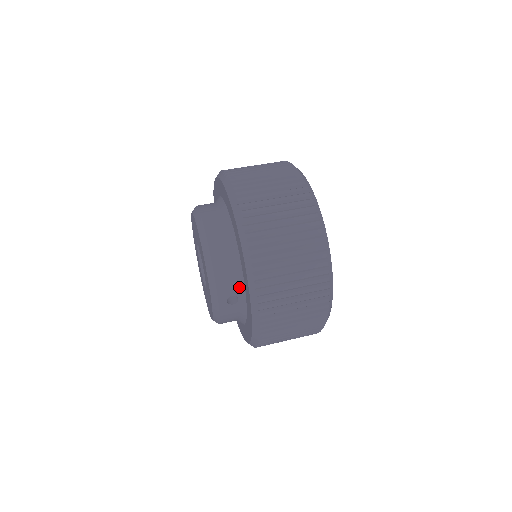
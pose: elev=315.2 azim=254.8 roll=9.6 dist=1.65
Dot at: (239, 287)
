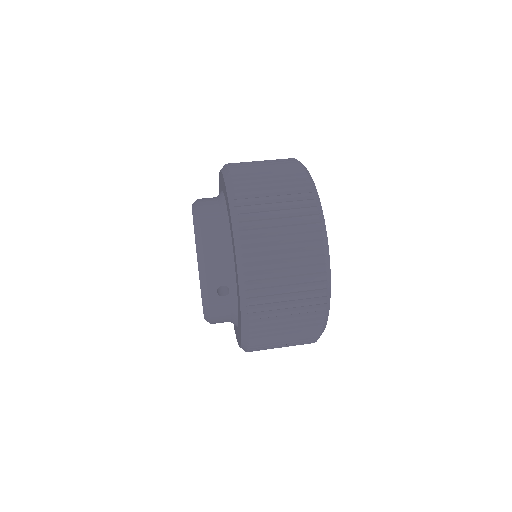
Dot at: (230, 276)
